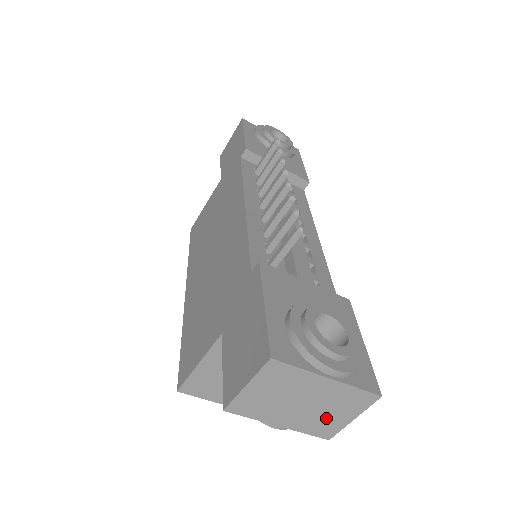
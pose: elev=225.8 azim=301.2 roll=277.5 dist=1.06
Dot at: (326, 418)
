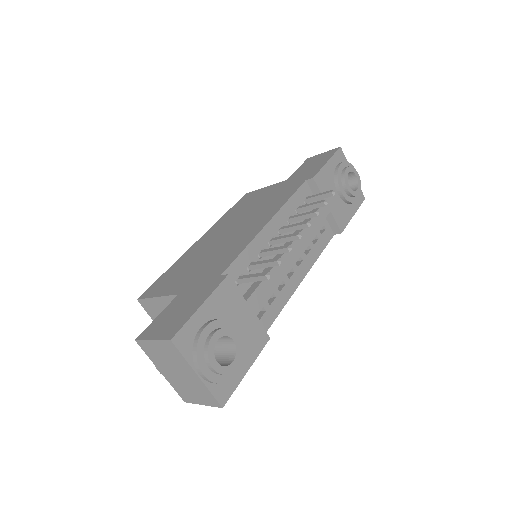
Dot at: (188, 391)
